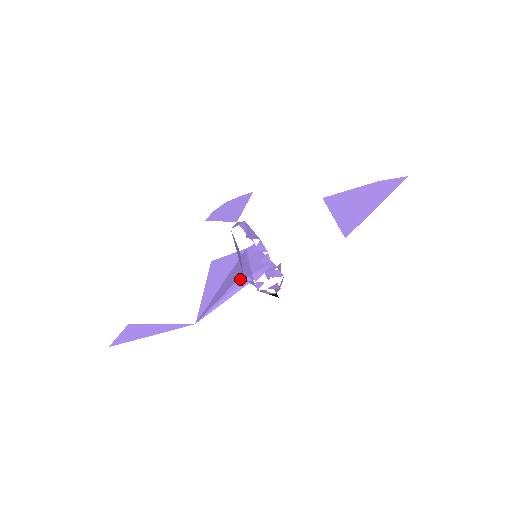
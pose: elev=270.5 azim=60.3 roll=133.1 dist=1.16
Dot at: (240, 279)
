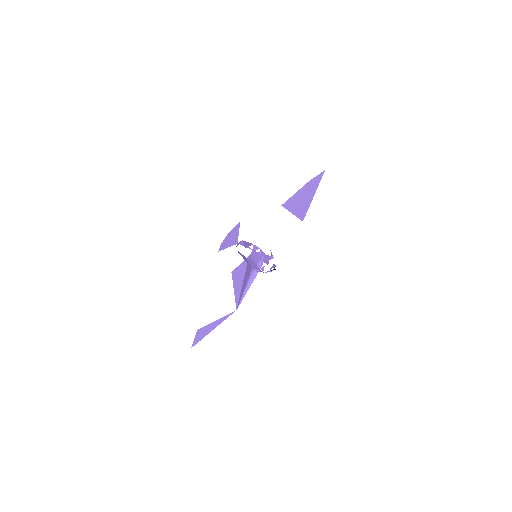
Dot at: (252, 272)
